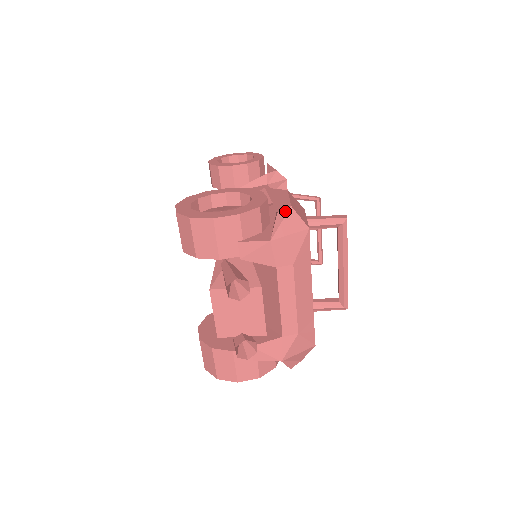
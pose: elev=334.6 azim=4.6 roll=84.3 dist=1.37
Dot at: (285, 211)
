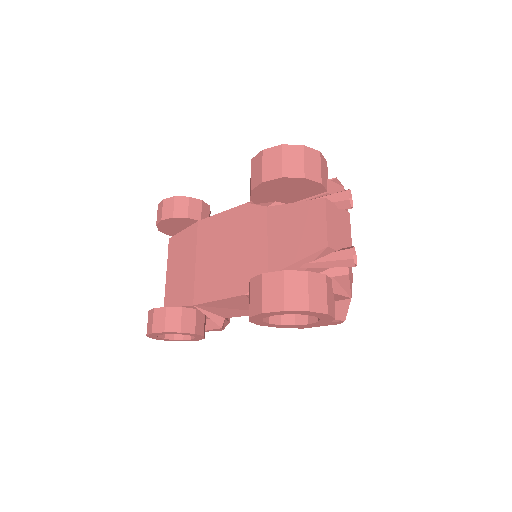
Dot at: occluded
